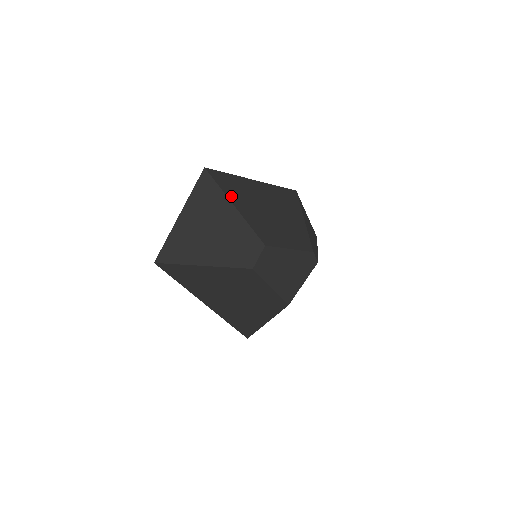
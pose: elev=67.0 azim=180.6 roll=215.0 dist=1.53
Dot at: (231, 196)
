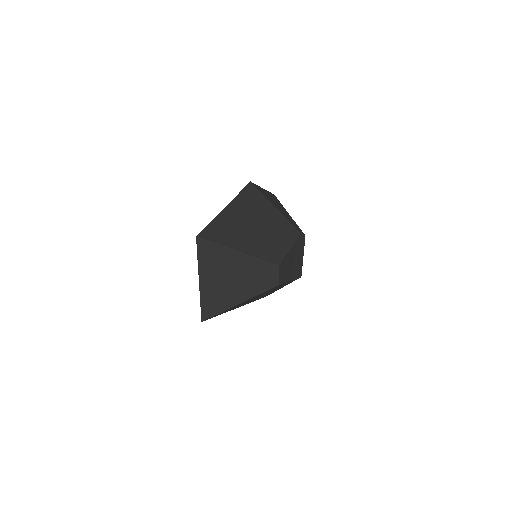
Dot at: (230, 244)
